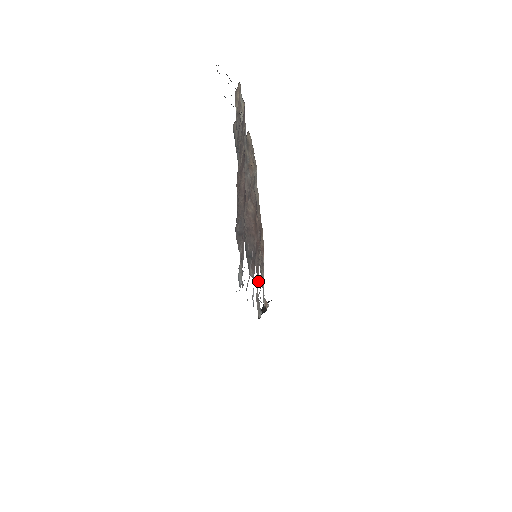
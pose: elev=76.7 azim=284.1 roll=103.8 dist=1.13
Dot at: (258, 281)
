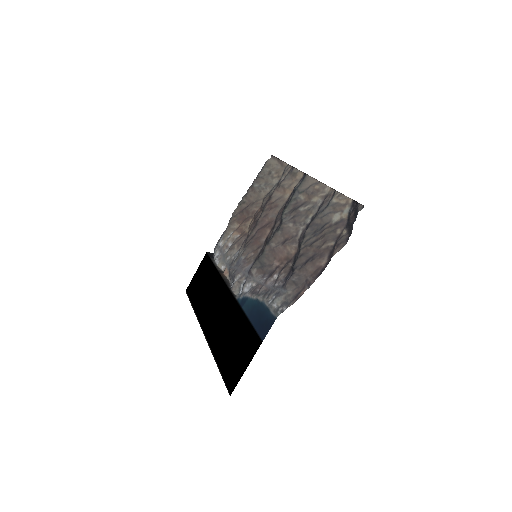
Dot at: (236, 259)
